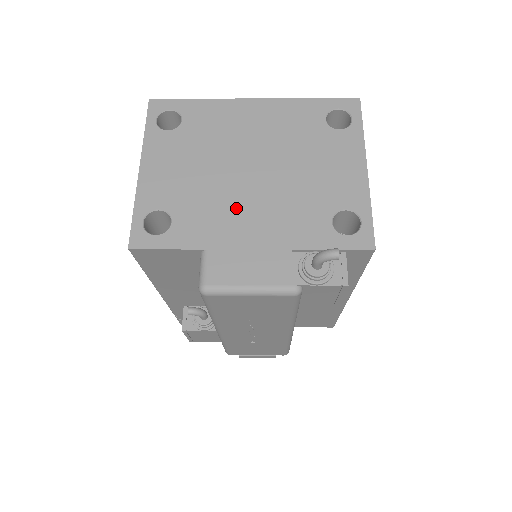
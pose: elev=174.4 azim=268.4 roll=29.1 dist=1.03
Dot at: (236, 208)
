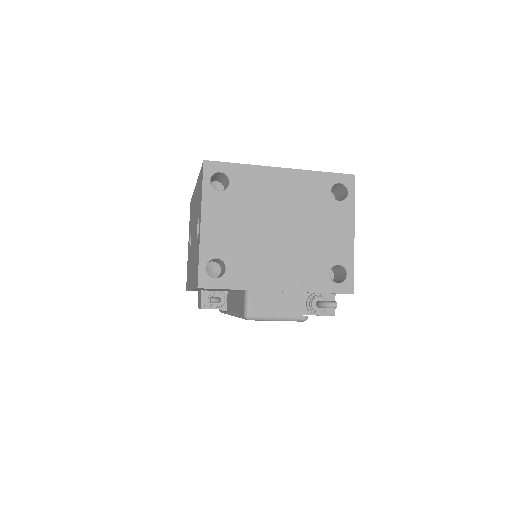
Dot at: (269, 260)
